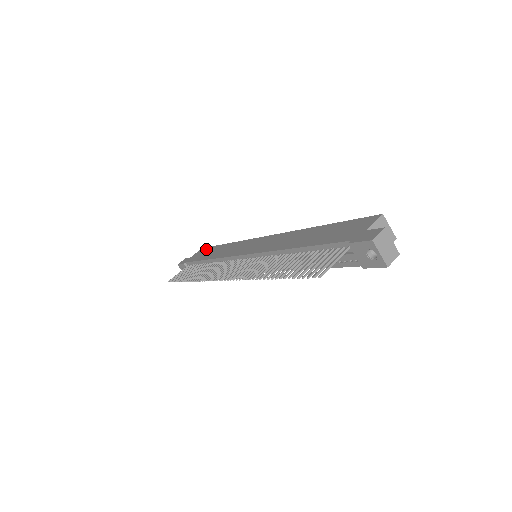
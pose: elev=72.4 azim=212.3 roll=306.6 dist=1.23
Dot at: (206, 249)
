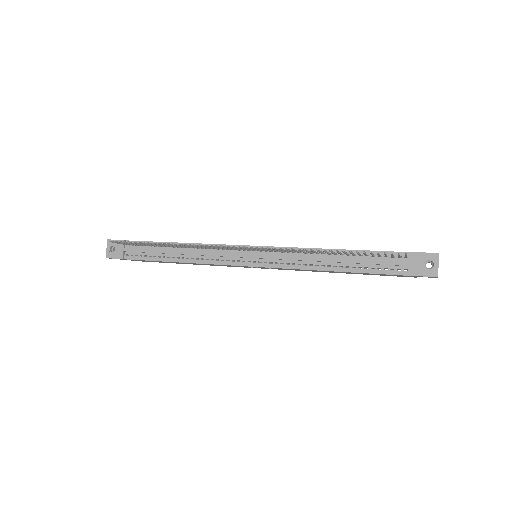
Dot at: occluded
